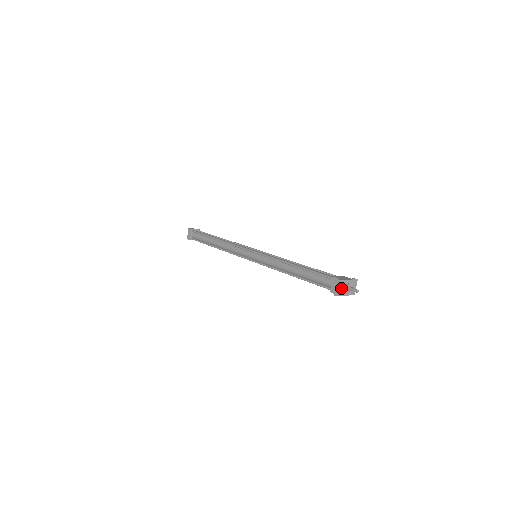
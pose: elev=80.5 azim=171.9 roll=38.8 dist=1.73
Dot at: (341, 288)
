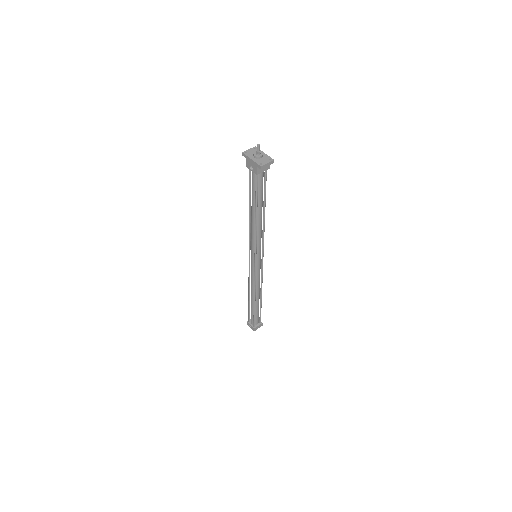
Dot at: (252, 152)
